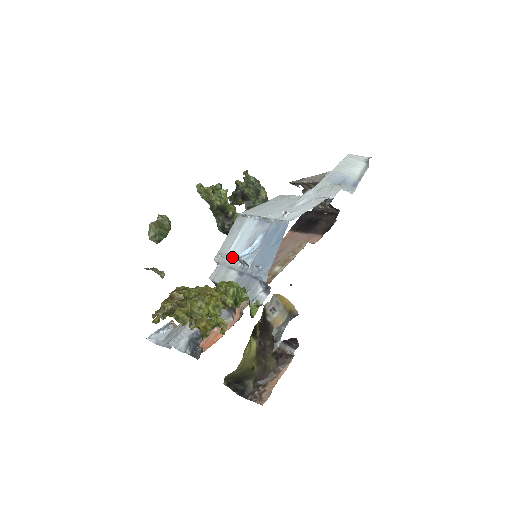
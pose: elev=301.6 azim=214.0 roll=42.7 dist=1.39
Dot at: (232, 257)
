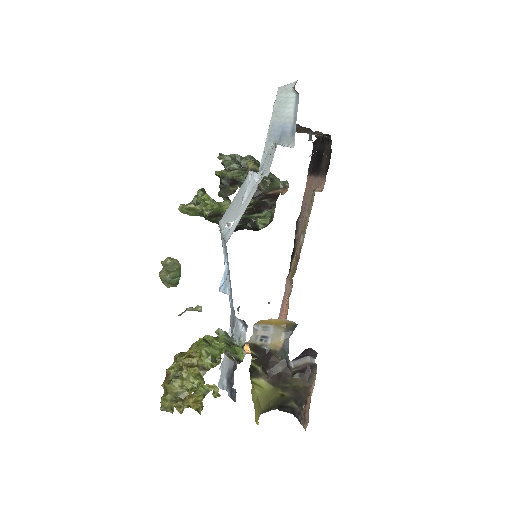
Dot at: occluded
